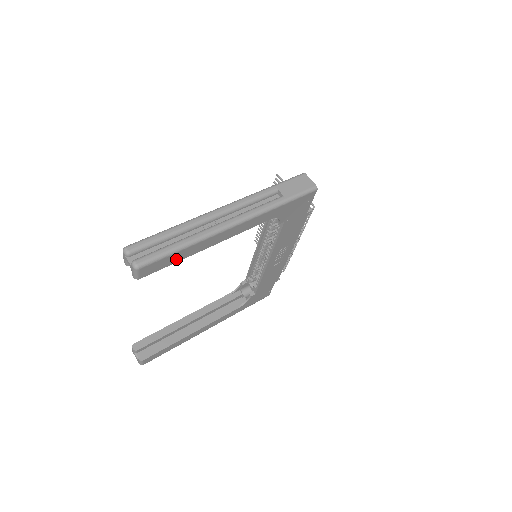
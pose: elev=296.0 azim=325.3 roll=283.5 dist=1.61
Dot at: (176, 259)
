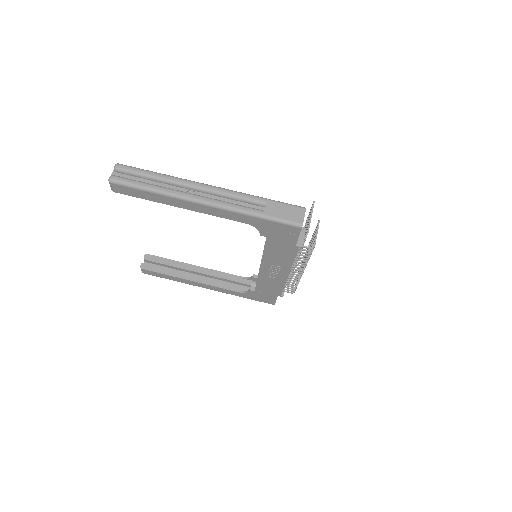
Dot at: (146, 197)
